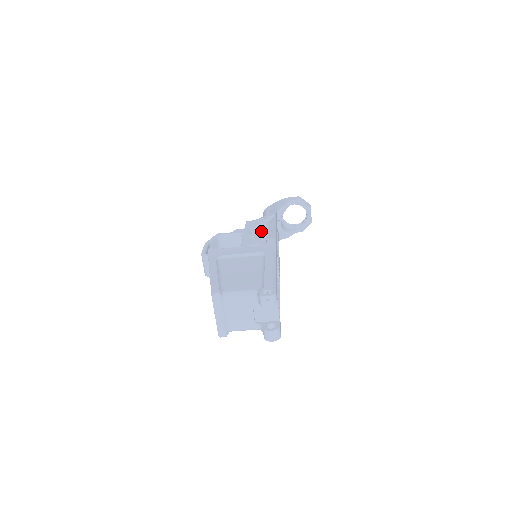
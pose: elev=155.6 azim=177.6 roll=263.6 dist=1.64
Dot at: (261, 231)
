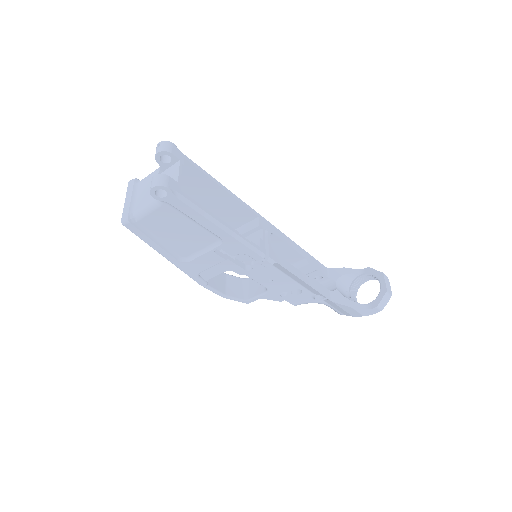
Dot at: occluded
